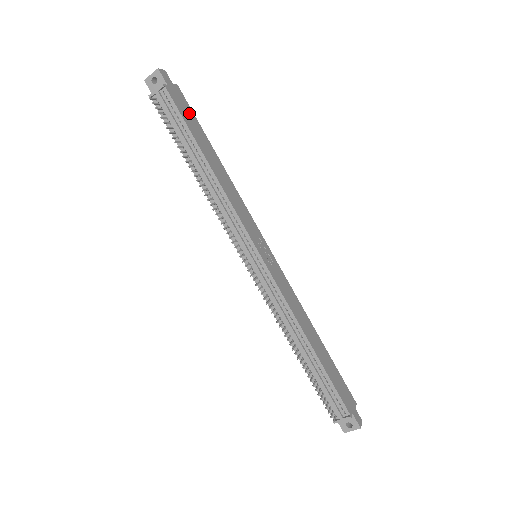
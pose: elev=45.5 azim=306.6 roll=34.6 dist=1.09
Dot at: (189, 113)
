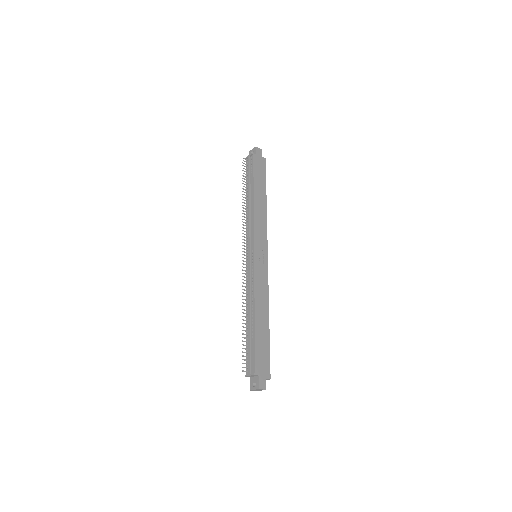
Dot at: (262, 172)
